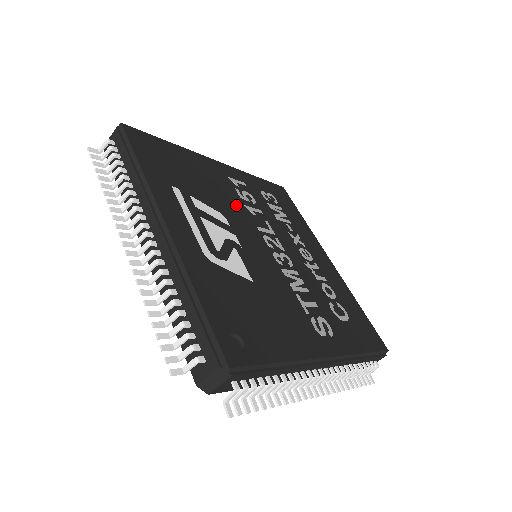
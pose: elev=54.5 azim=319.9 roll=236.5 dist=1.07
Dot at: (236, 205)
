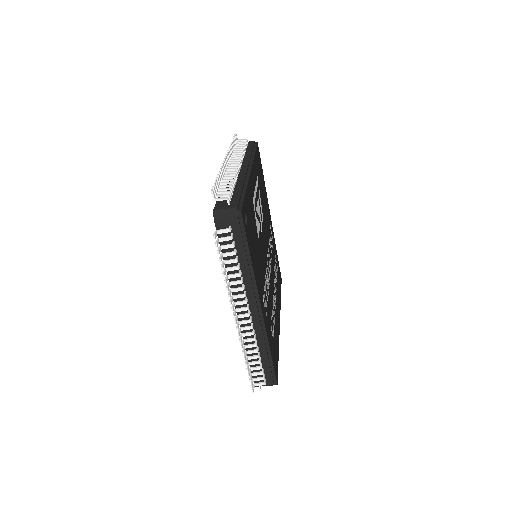
Dot at: (267, 230)
